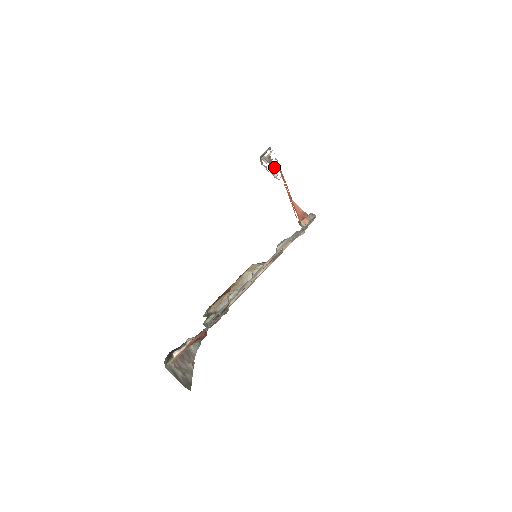
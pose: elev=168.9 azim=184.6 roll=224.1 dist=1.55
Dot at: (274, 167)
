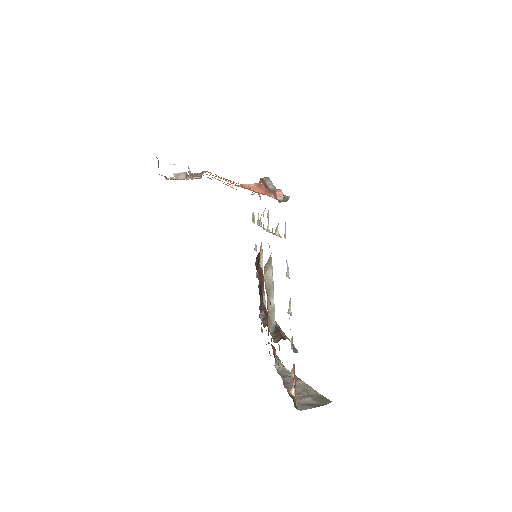
Dot at: (193, 175)
